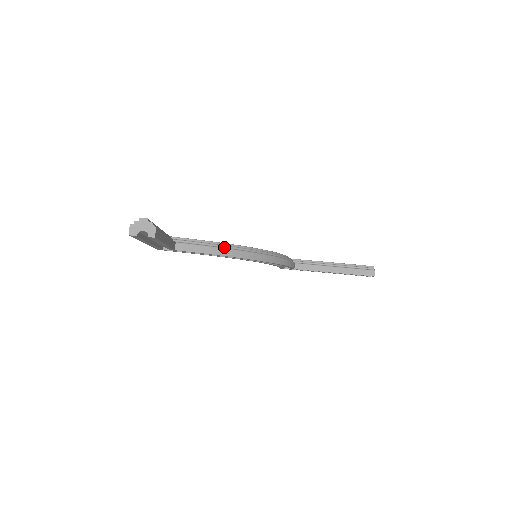
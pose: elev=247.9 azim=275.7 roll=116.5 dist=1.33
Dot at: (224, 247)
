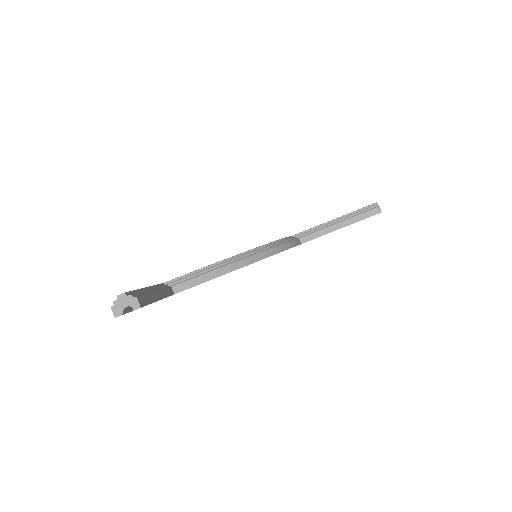
Dot at: (220, 266)
